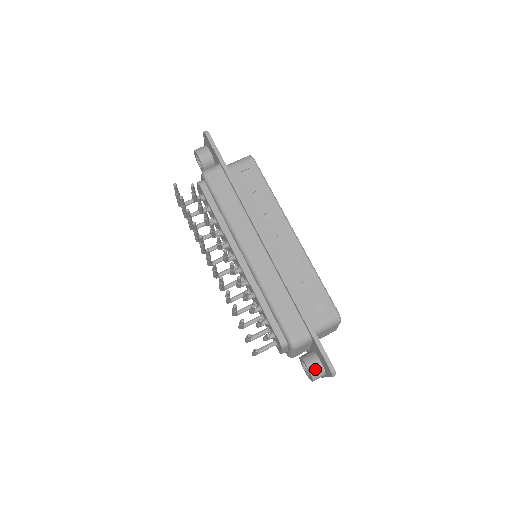
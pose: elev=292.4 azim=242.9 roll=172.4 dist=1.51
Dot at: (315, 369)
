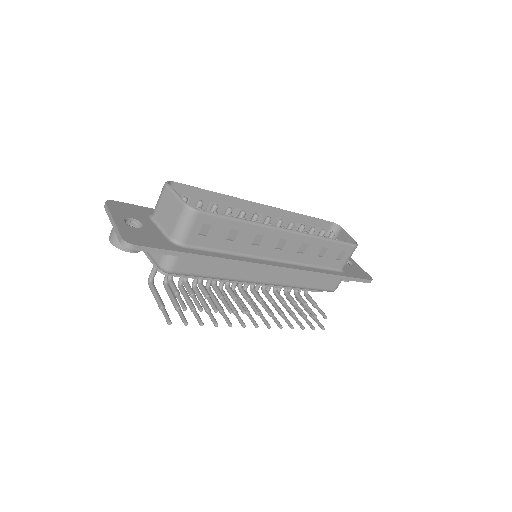
Dot at: occluded
